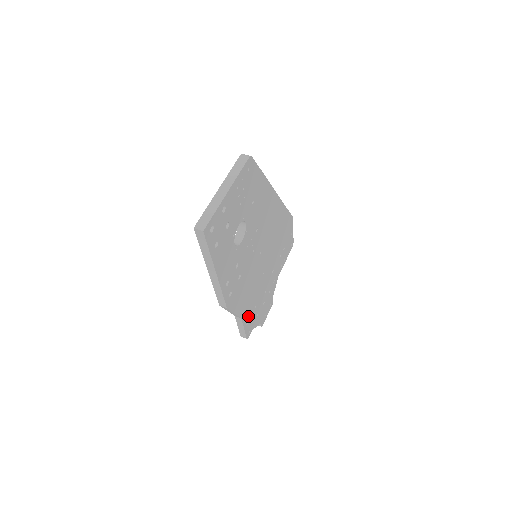
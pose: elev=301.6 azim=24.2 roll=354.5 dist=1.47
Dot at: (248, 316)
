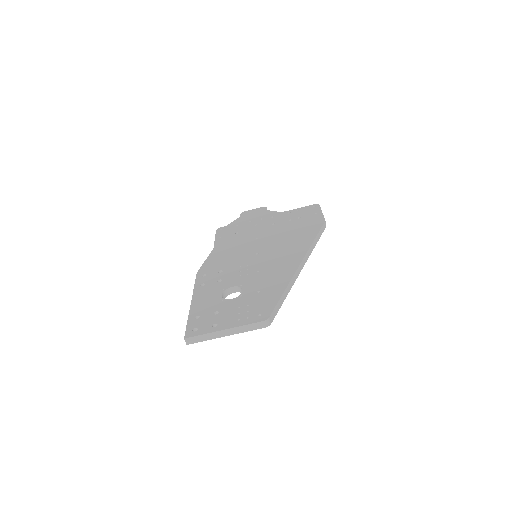
Dot at: occluded
